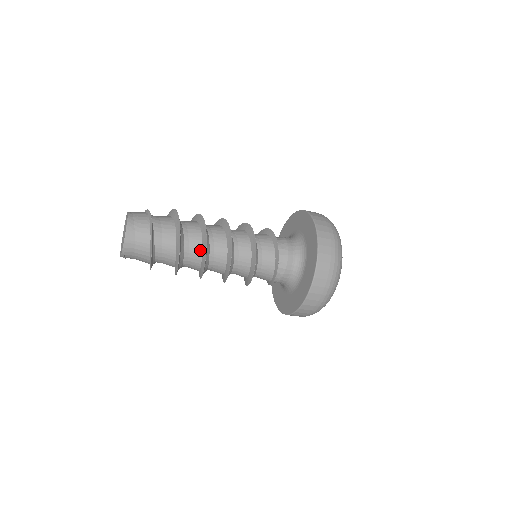
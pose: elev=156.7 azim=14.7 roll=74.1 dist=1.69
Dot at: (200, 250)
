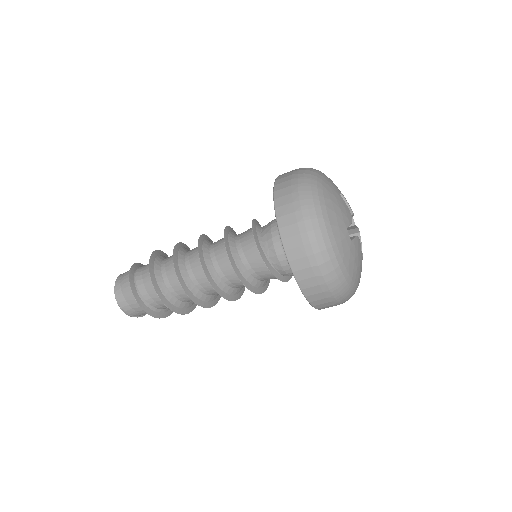
Dot at: occluded
